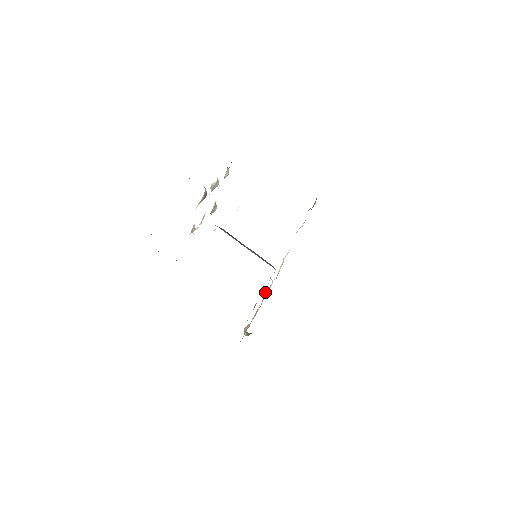
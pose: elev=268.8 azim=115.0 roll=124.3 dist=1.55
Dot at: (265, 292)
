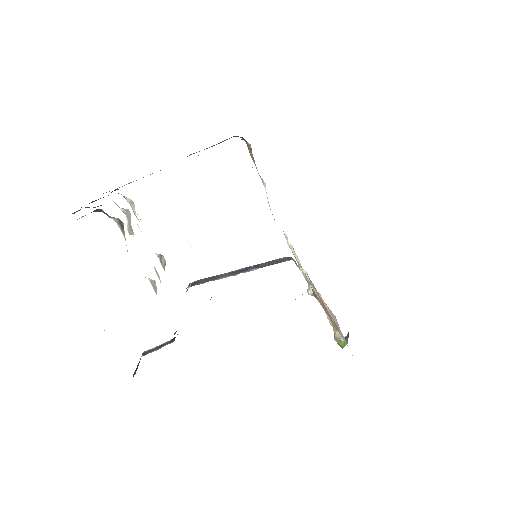
Dot at: (309, 290)
